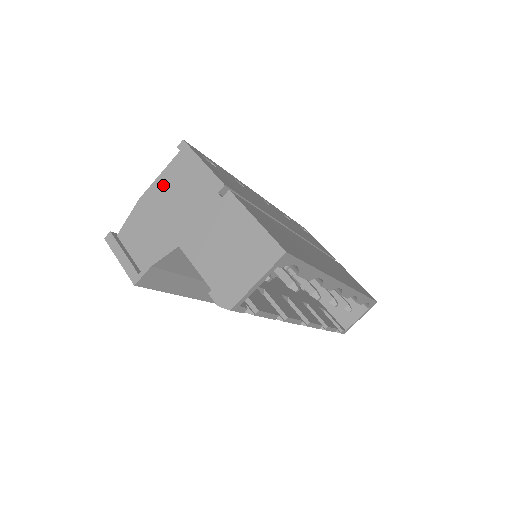
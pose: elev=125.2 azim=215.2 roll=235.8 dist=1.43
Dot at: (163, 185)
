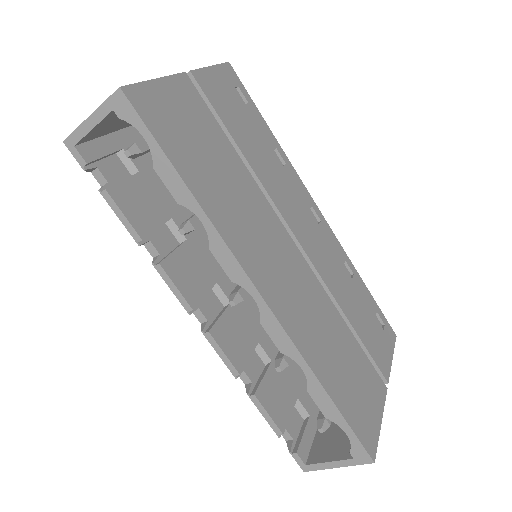
Dot at: occluded
